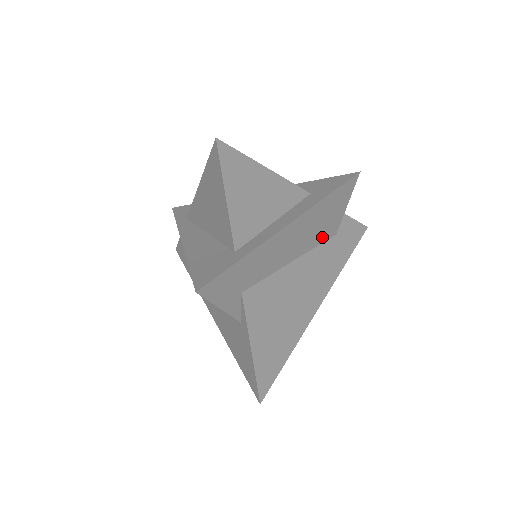
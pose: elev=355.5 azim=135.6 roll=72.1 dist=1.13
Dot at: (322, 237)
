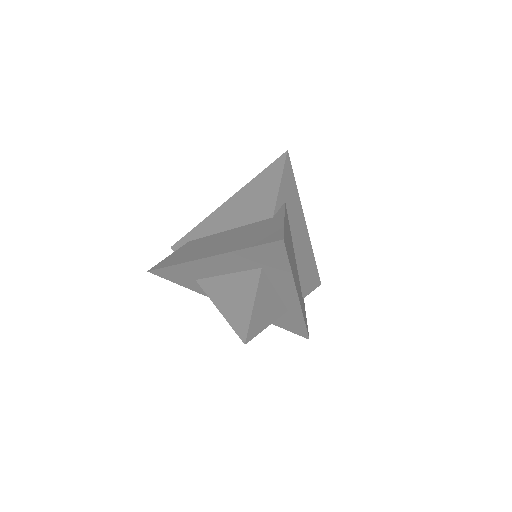
Dot at: (302, 279)
